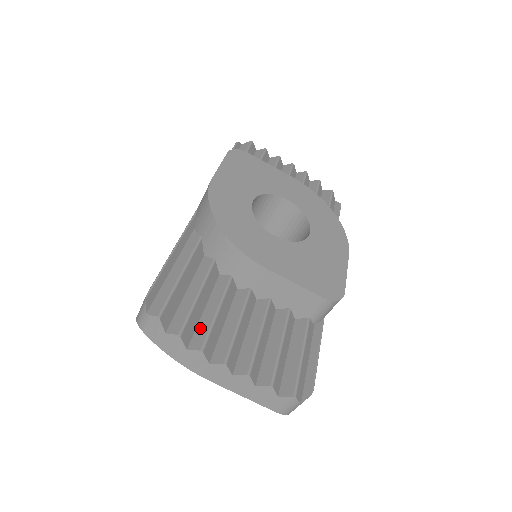
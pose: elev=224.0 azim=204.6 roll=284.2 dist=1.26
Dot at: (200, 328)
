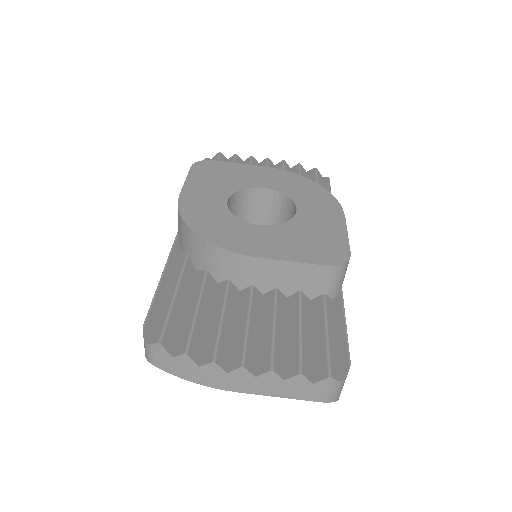
Dot at: (208, 341)
